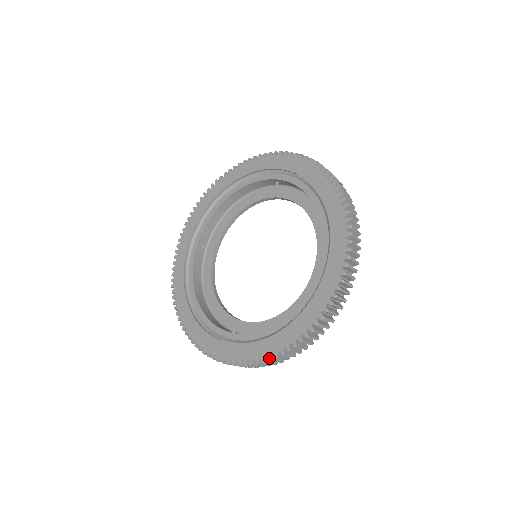
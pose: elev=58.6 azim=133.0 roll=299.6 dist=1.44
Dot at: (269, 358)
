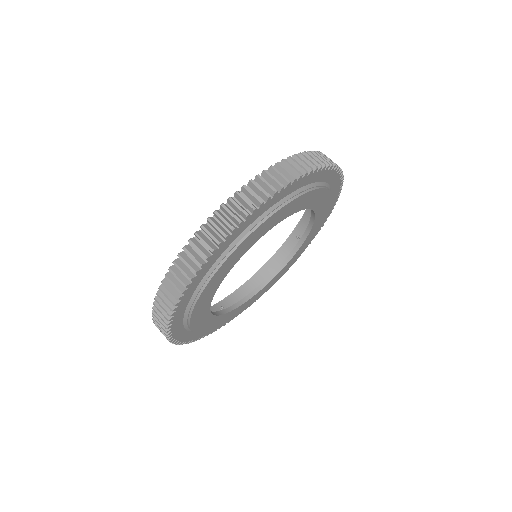
Dot at: (208, 219)
